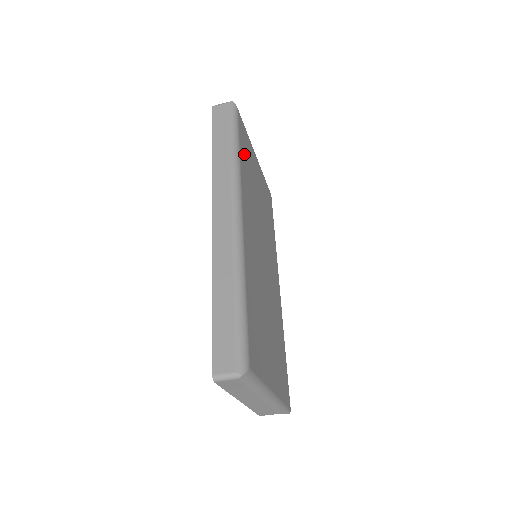
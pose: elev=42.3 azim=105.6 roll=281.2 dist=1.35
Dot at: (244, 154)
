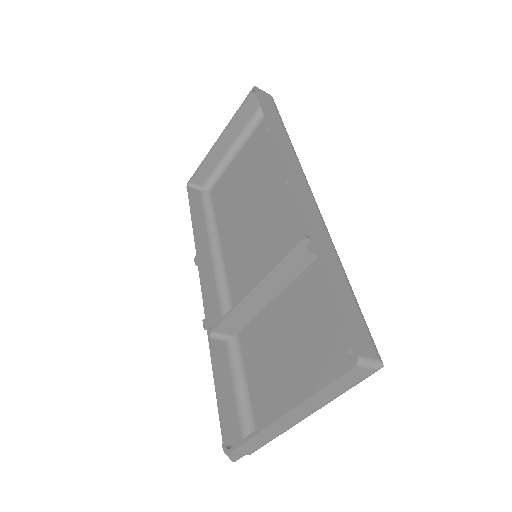
Dot at: (274, 150)
